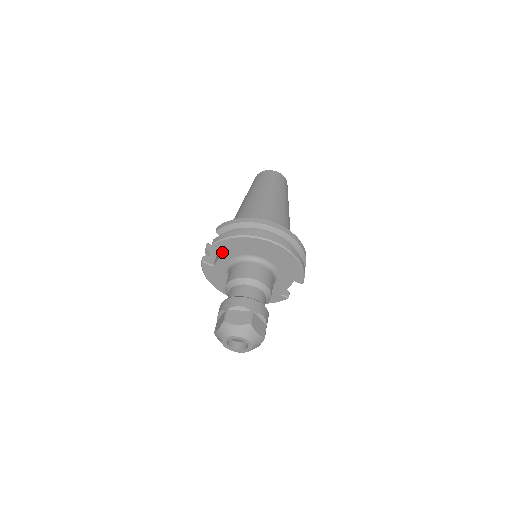
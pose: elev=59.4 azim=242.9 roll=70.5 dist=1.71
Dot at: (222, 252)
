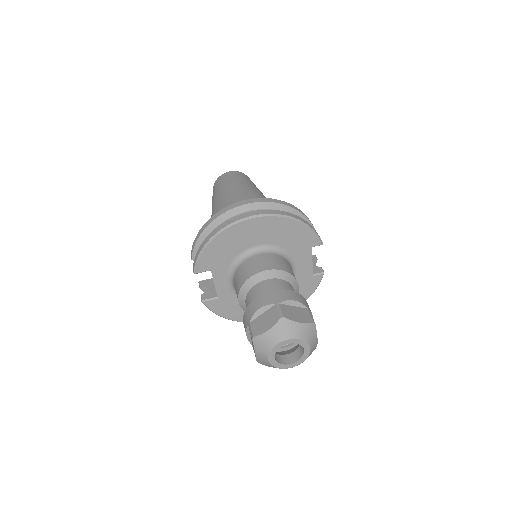
Dot at: occluded
